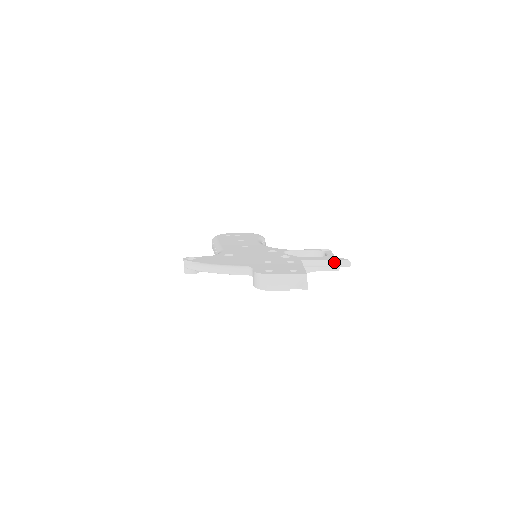
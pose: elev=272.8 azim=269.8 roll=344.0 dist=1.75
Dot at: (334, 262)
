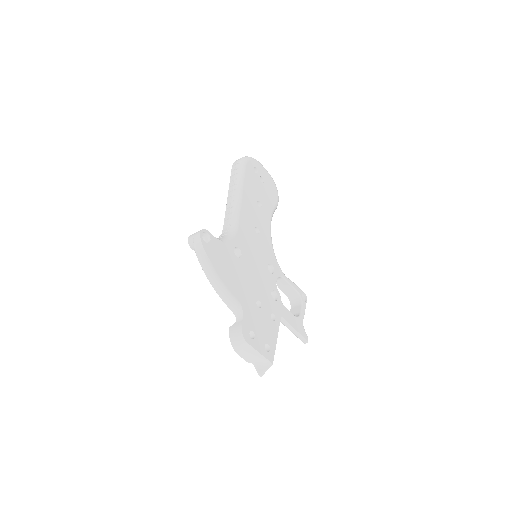
Dot at: (298, 335)
